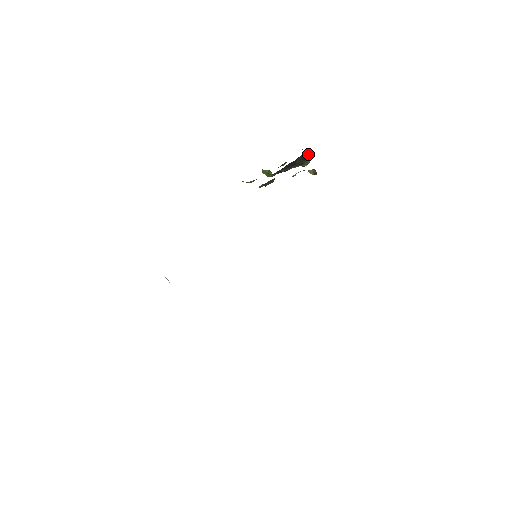
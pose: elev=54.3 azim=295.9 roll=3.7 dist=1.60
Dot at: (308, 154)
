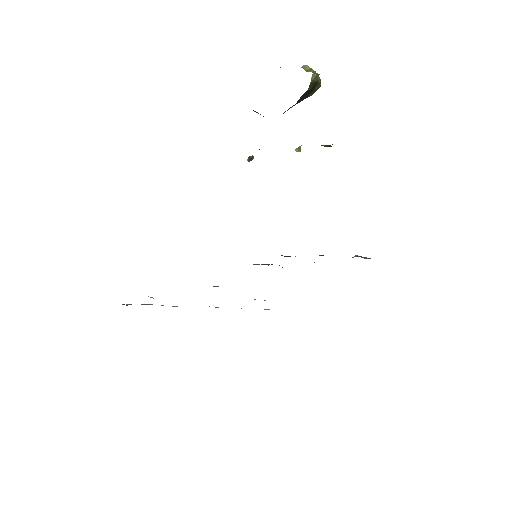
Dot at: (316, 81)
